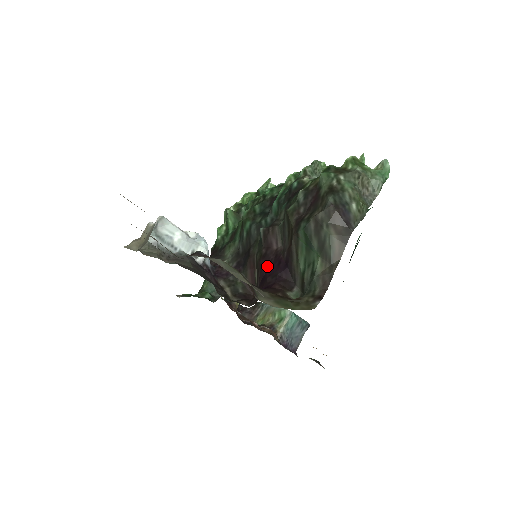
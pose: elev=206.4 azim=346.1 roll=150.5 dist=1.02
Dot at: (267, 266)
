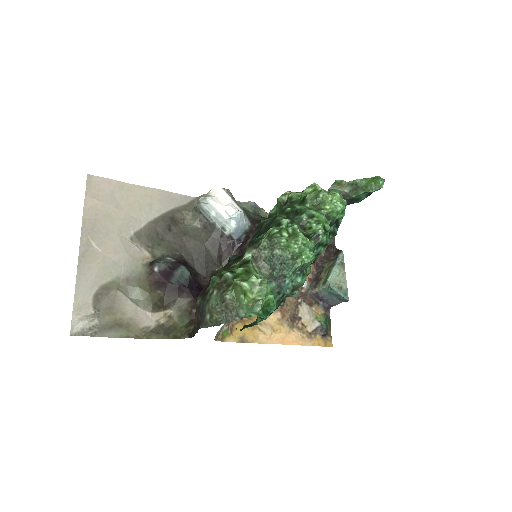
Dot at: occluded
